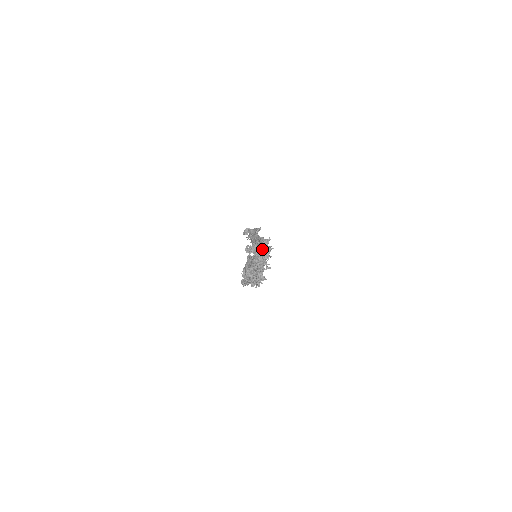
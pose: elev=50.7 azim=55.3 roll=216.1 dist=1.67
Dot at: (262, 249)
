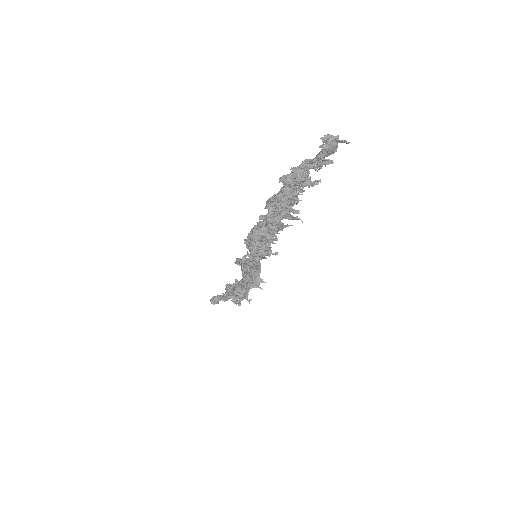
Dot at: (256, 272)
